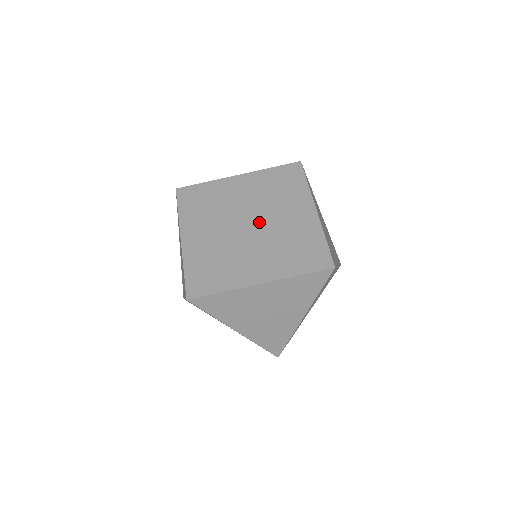
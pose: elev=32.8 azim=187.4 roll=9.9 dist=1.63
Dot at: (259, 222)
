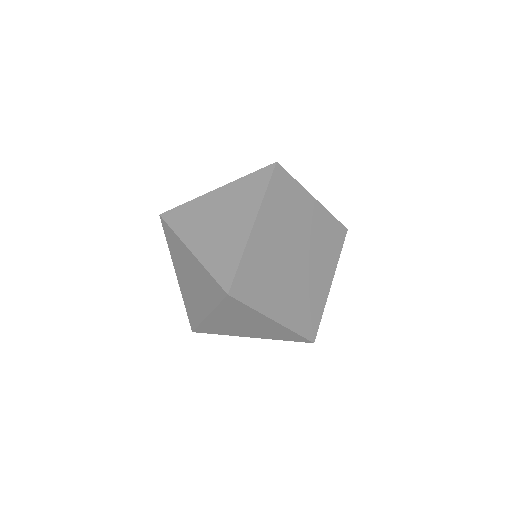
Dot at: (303, 262)
